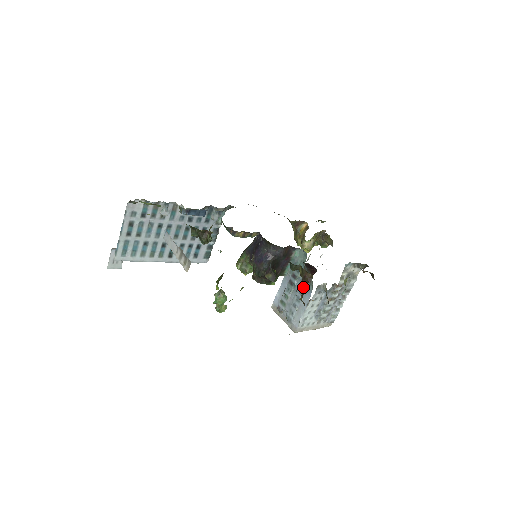
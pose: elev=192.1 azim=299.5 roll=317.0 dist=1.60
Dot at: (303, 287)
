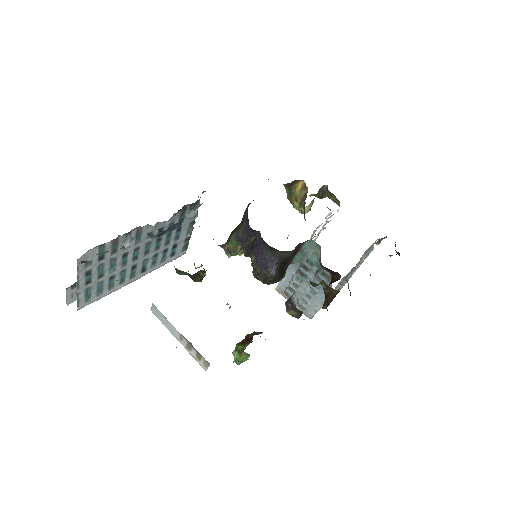
Dot at: (327, 299)
